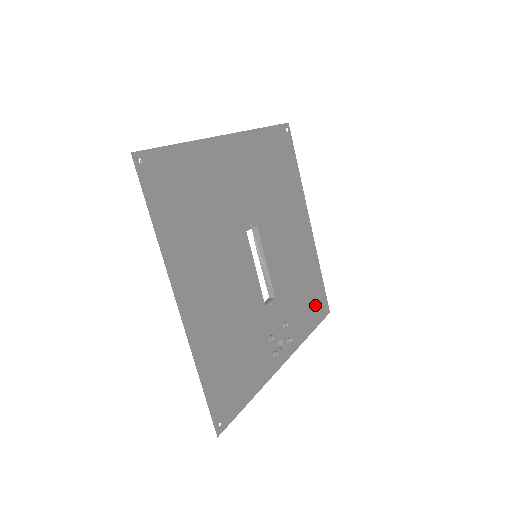
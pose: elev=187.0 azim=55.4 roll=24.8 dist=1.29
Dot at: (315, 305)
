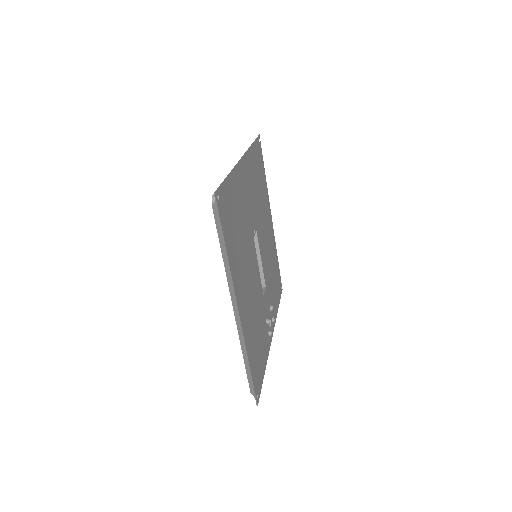
Dot at: (278, 286)
